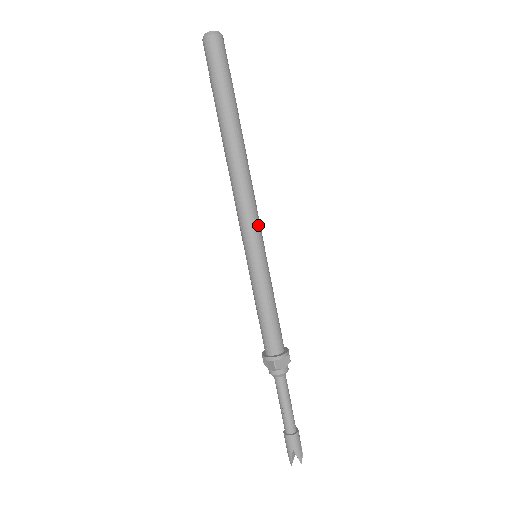
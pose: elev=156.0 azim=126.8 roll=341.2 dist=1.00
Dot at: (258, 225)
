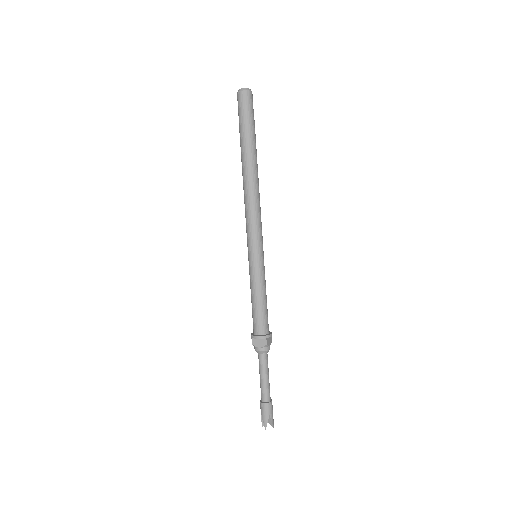
Dot at: (254, 233)
